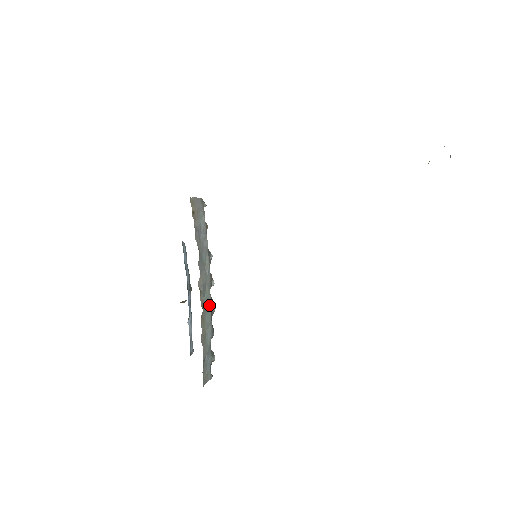
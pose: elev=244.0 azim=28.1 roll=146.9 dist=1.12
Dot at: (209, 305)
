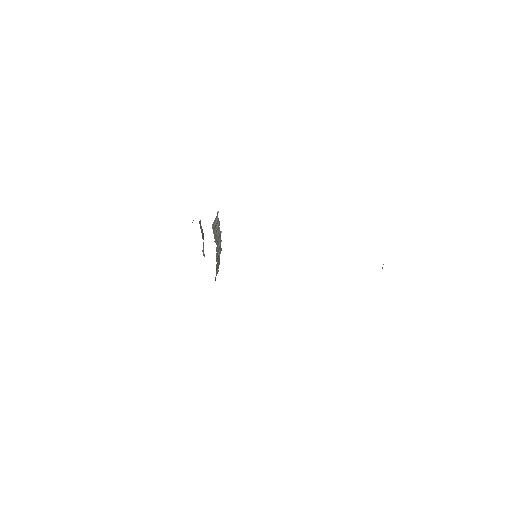
Dot at: (219, 254)
